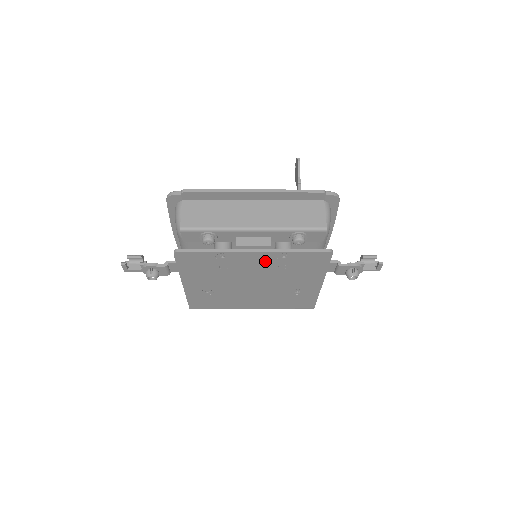
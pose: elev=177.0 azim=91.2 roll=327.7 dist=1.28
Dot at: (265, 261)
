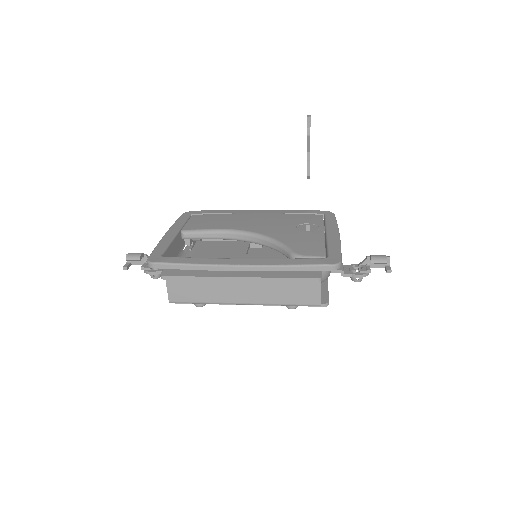
Dot at: occluded
